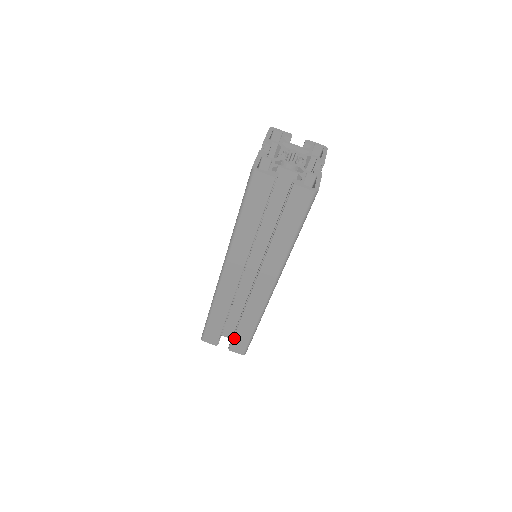
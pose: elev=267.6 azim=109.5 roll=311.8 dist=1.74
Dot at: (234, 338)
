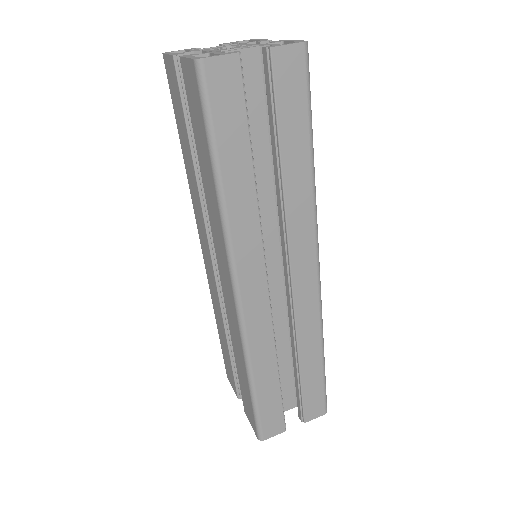
Dot at: (303, 397)
